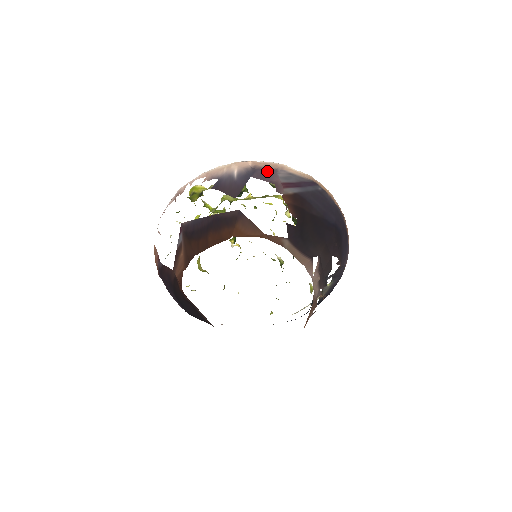
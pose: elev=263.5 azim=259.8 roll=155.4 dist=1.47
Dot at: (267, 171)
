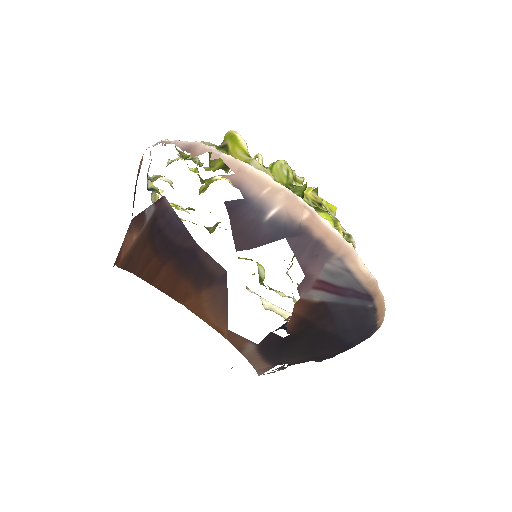
Dot at: (316, 248)
